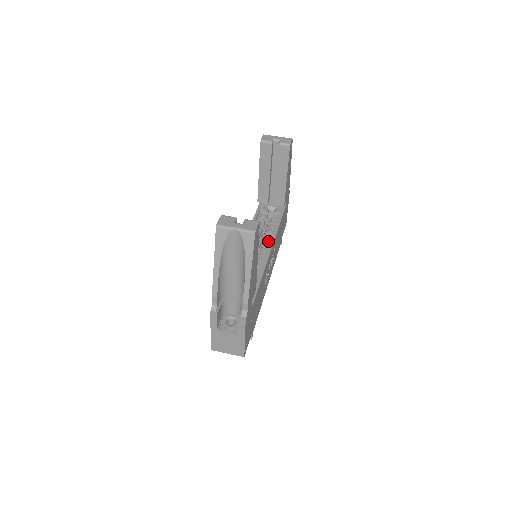
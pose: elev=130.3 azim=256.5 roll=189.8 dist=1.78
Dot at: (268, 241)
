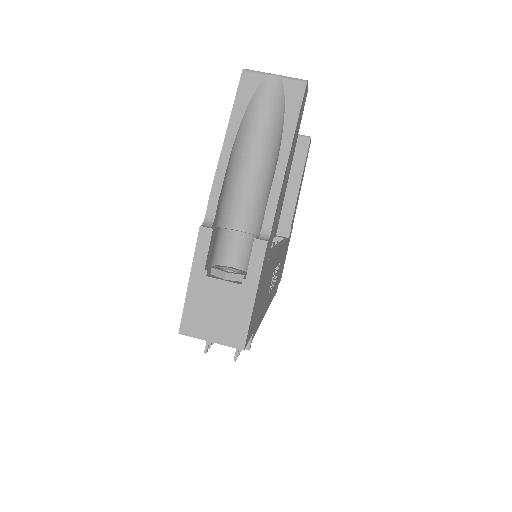
Dot at: occluded
